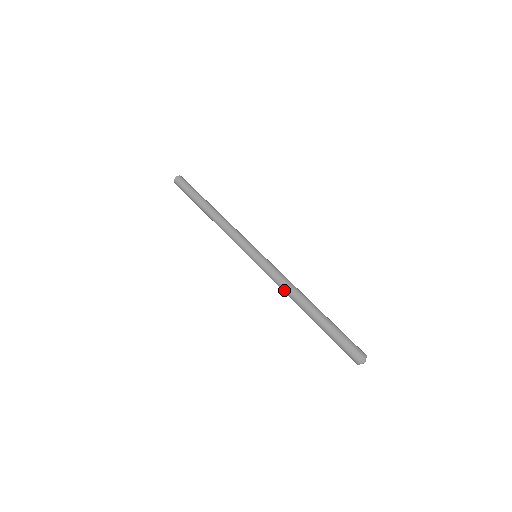
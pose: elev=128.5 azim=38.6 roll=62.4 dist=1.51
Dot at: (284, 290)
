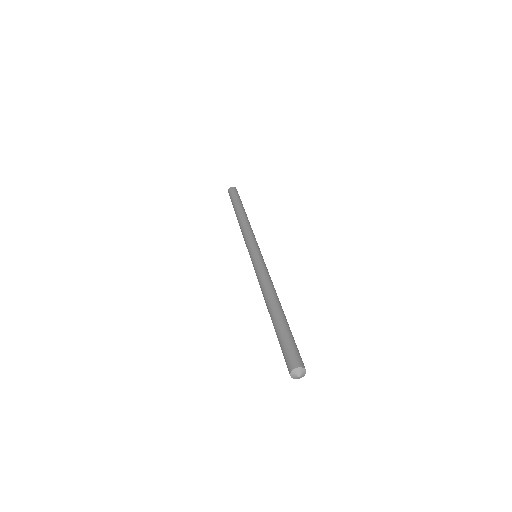
Dot at: (261, 290)
